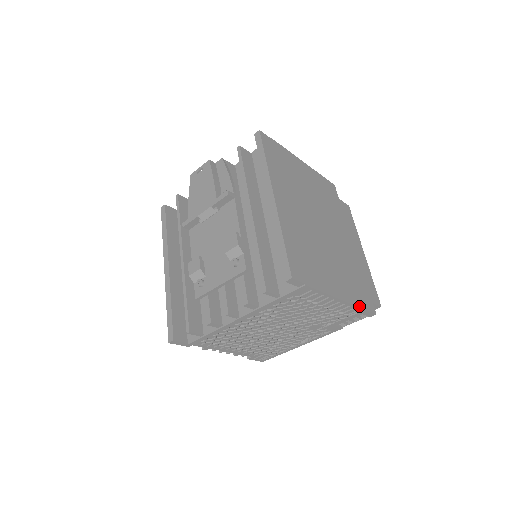
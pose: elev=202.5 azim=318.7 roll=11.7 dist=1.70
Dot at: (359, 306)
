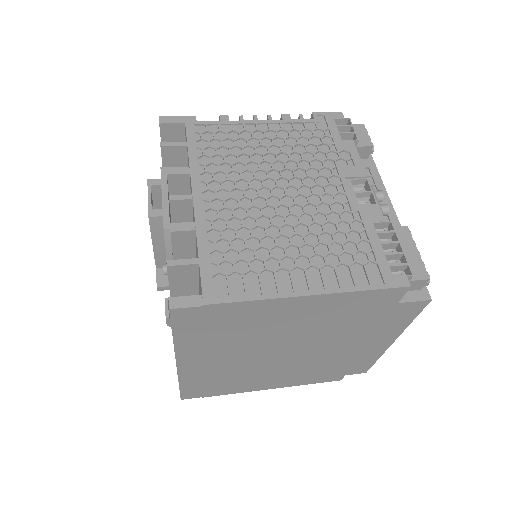
Dot at: (304, 384)
